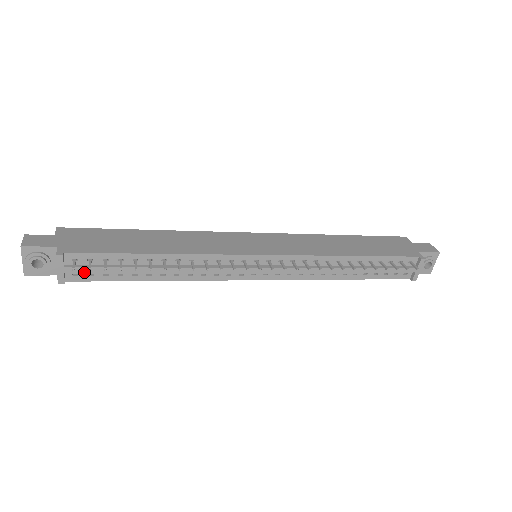
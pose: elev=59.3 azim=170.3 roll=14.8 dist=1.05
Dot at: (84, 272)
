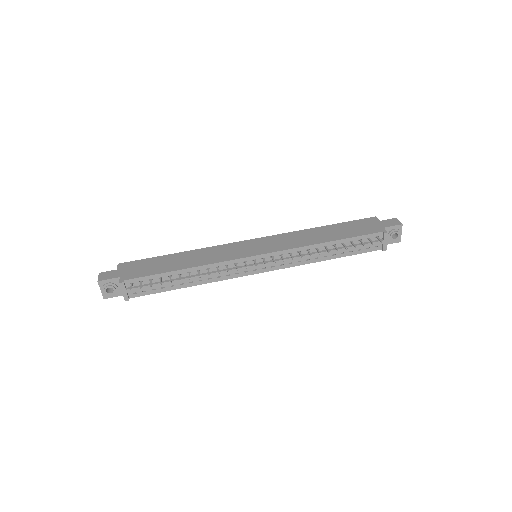
Dot at: (139, 290)
